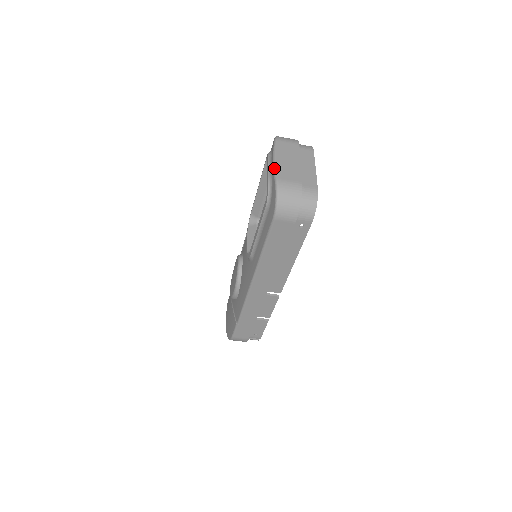
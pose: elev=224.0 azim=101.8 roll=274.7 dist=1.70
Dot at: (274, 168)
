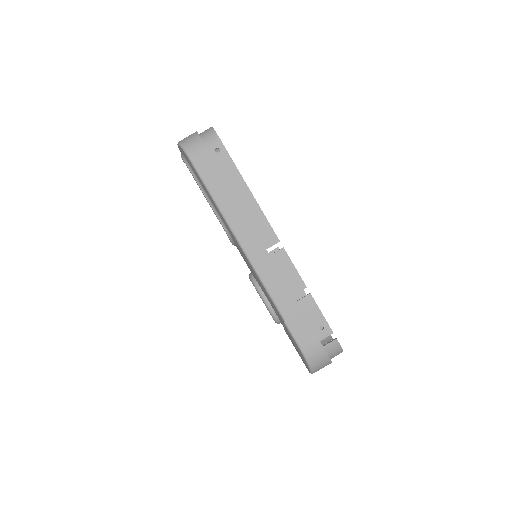
Dot at: occluded
